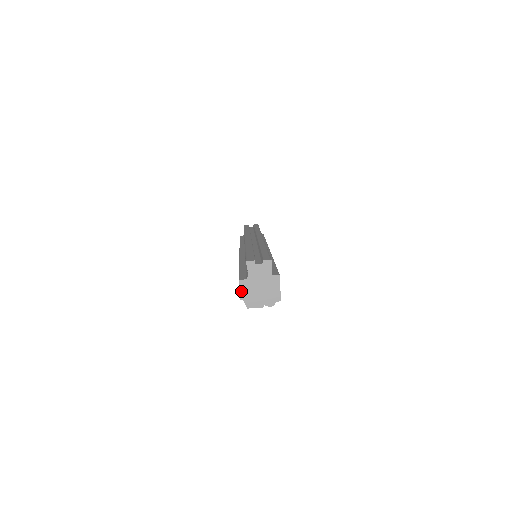
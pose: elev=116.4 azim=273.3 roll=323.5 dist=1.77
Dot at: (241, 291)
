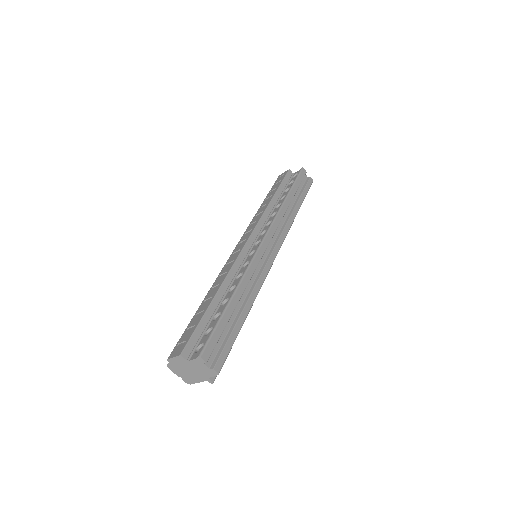
Dot at: (174, 359)
